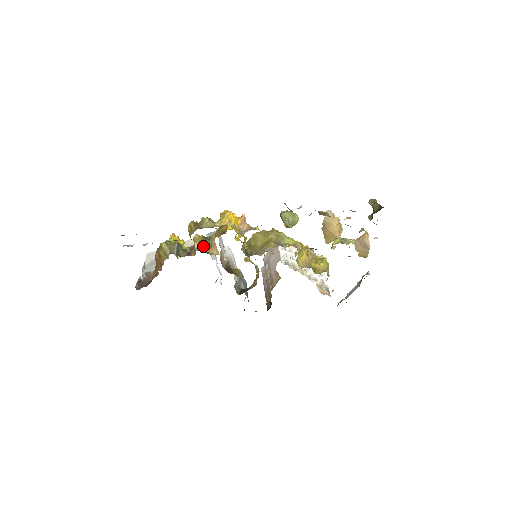
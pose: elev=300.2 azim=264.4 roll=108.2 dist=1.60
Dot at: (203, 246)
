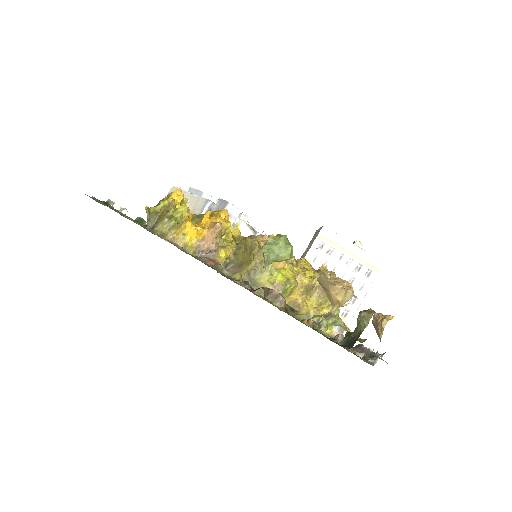
Dot at: occluded
